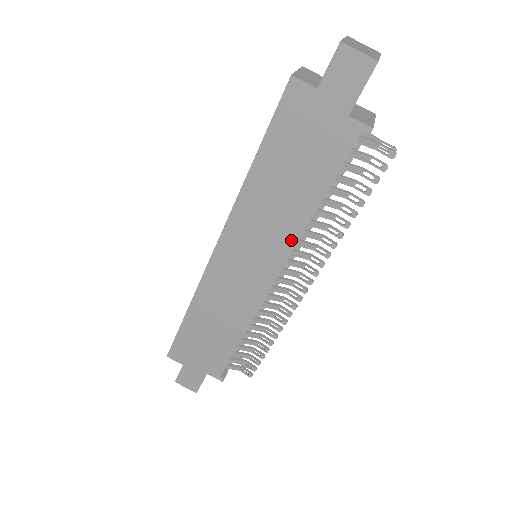
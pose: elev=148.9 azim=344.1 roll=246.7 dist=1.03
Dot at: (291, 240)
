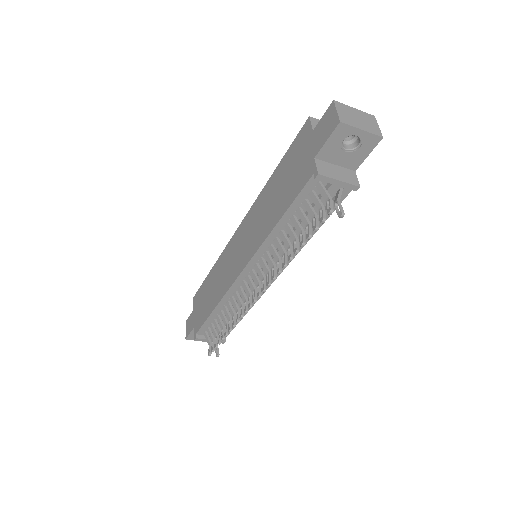
Dot at: (259, 243)
